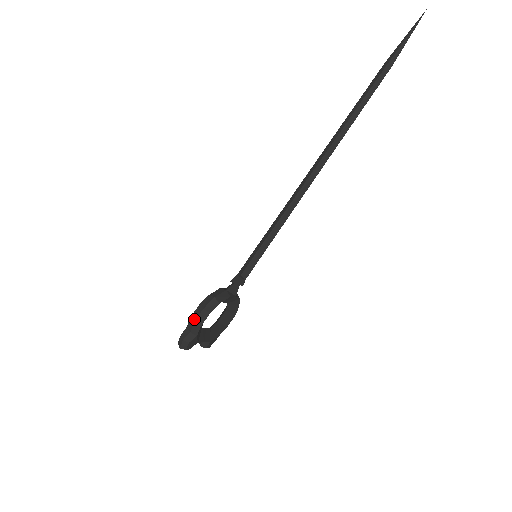
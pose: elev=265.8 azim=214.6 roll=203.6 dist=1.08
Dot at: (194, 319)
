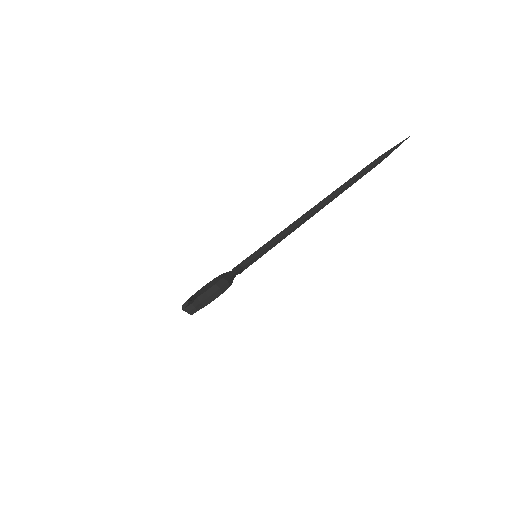
Dot at: (209, 294)
